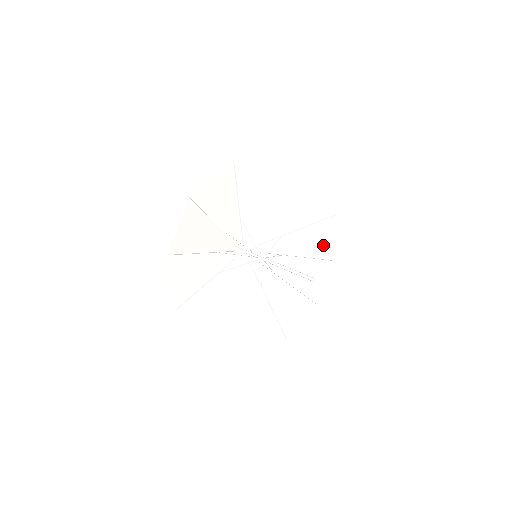
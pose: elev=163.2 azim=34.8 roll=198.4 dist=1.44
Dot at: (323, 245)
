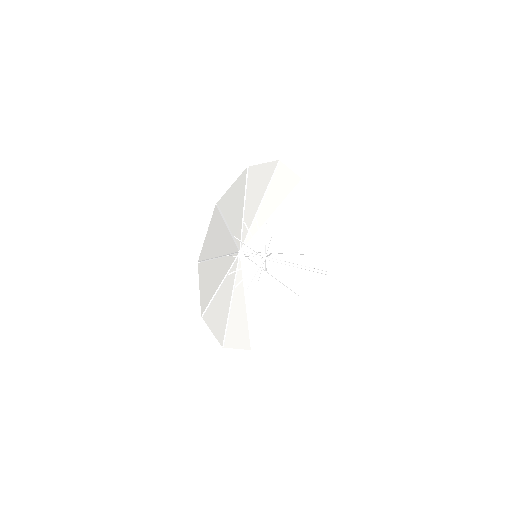
Dot at: (299, 208)
